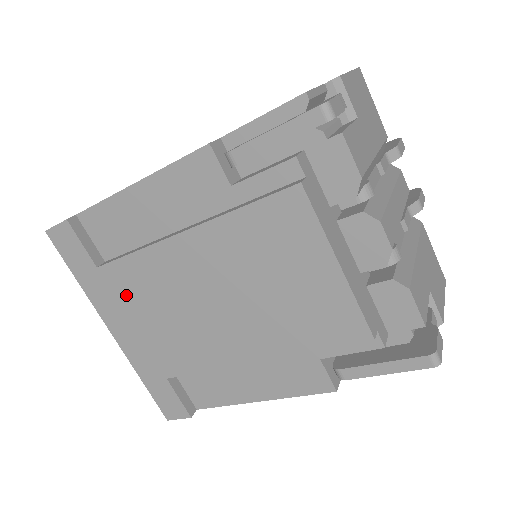
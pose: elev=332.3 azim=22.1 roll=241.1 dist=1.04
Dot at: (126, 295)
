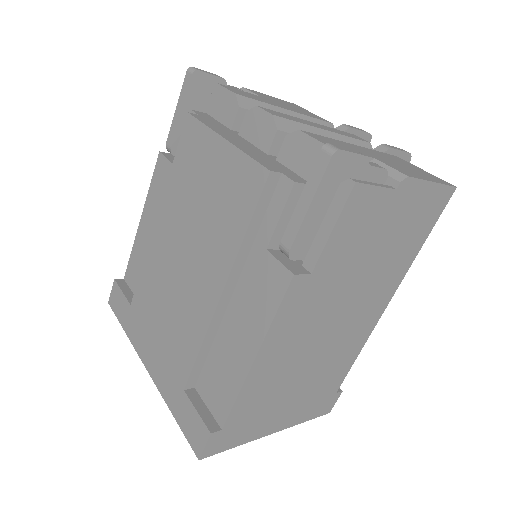
Dot at: (146, 314)
